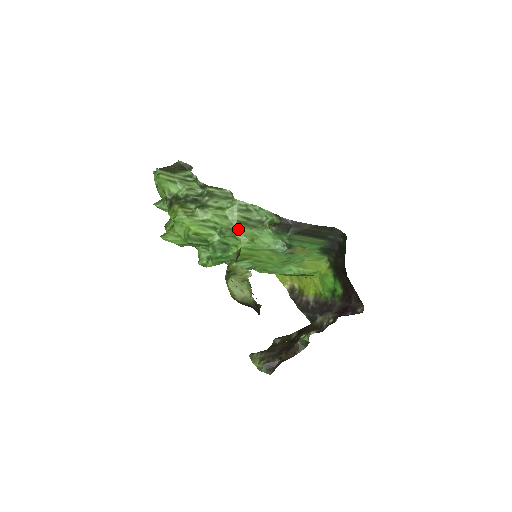
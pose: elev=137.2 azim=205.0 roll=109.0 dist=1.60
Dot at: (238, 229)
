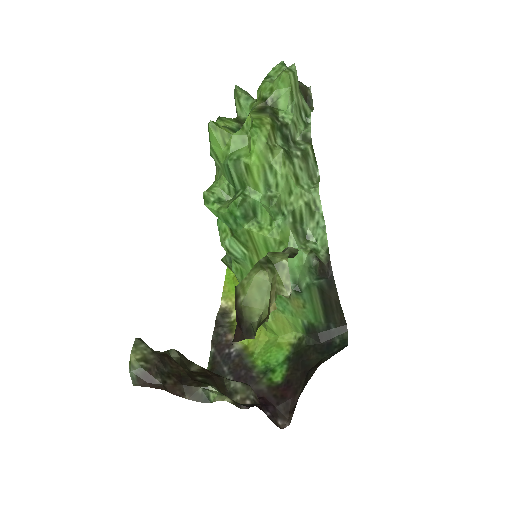
Dot at: (285, 217)
